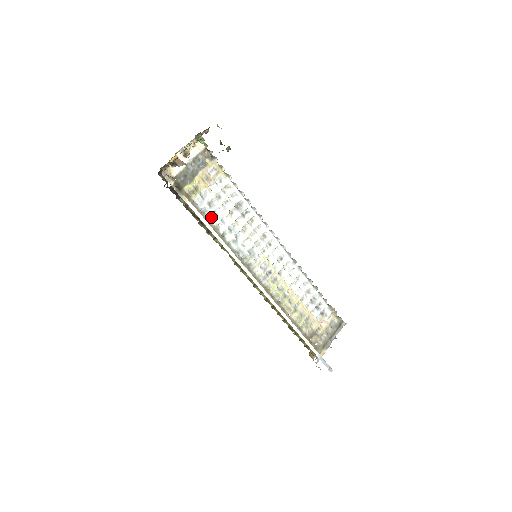
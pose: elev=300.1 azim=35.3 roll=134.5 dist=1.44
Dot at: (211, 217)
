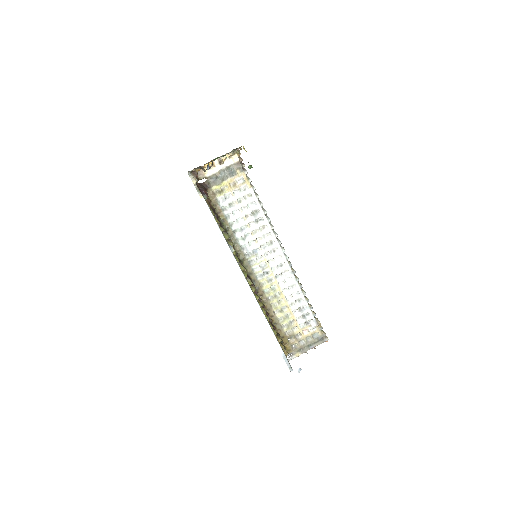
Dot at: (229, 215)
